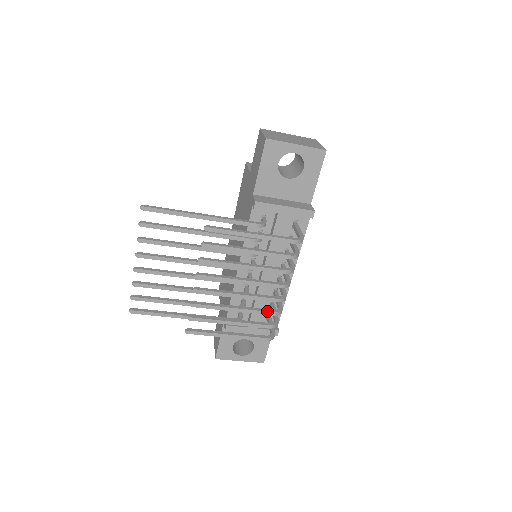
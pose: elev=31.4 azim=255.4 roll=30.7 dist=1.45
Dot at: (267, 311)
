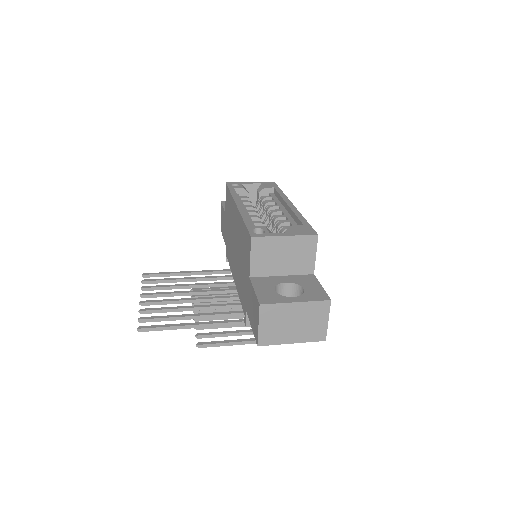
Dot at: occluded
